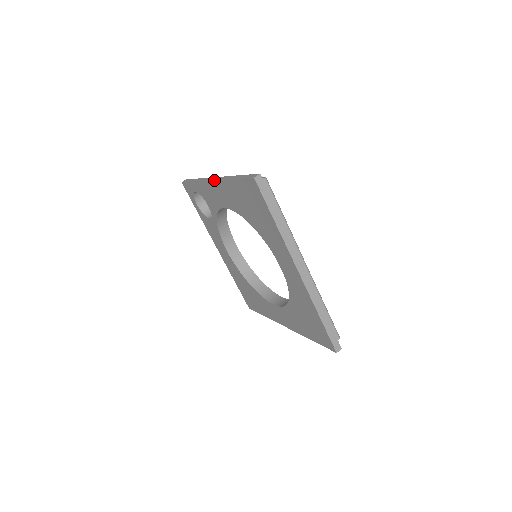
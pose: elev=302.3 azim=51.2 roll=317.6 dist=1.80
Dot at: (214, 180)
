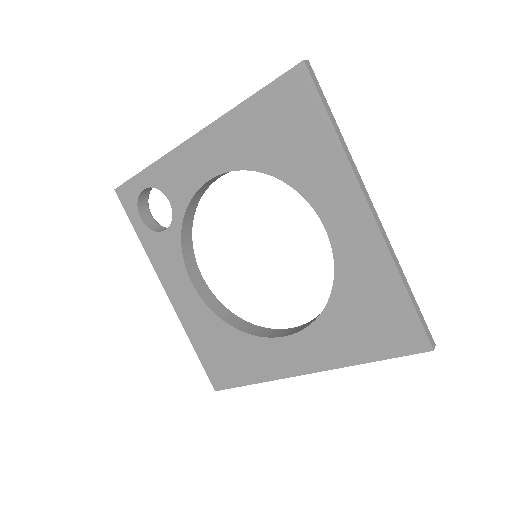
Dot at: (200, 130)
